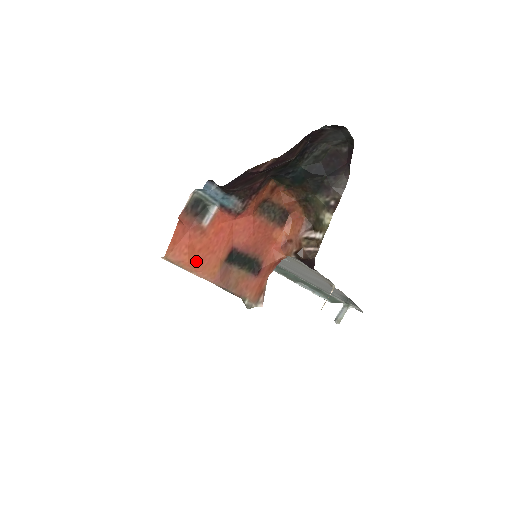
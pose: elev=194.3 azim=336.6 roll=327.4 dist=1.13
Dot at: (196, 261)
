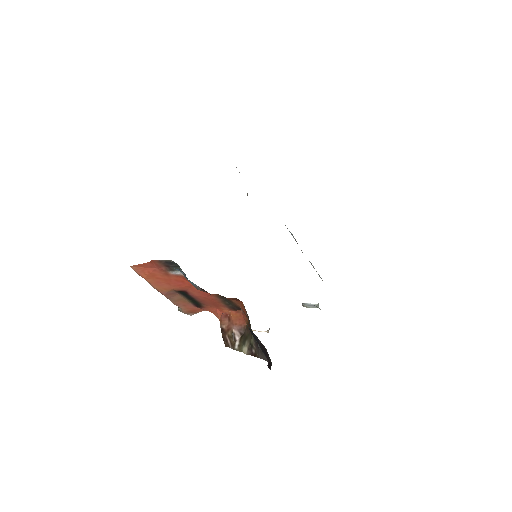
Dot at: (152, 280)
